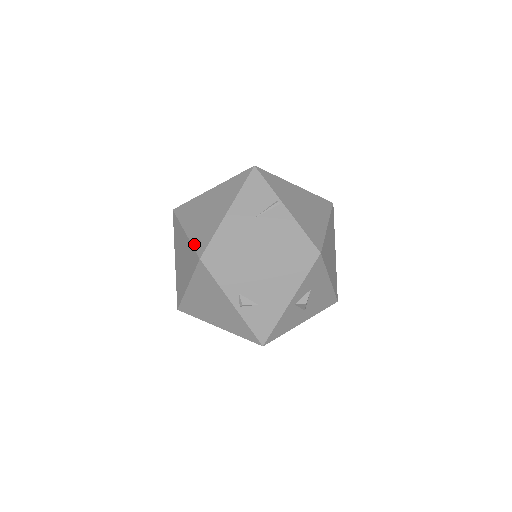
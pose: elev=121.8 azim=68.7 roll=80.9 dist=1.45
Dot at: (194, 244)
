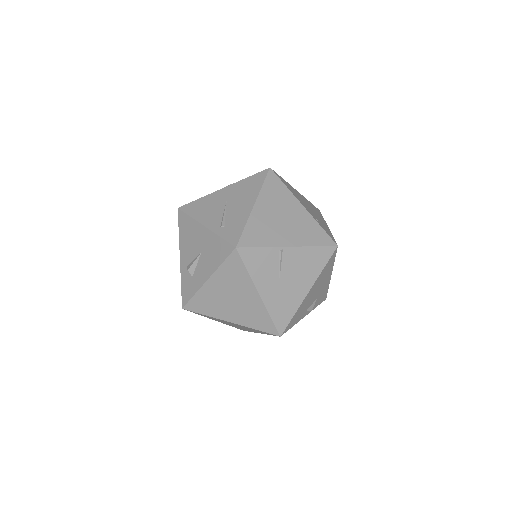
Dot at: (258, 329)
